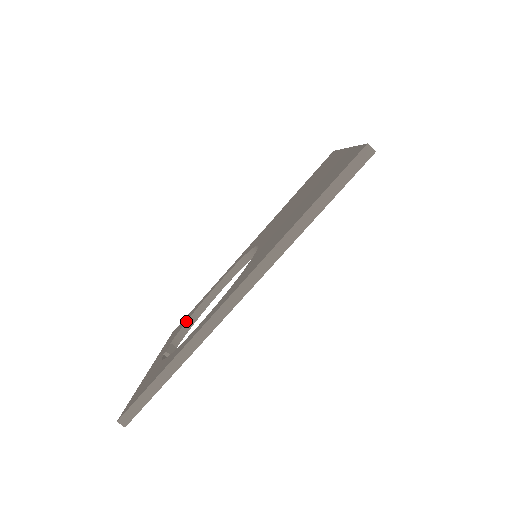
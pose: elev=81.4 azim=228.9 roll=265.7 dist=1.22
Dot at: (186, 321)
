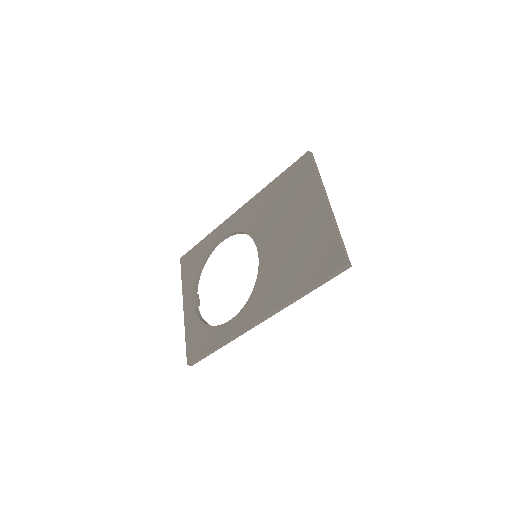
Dot at: (198, 269)
